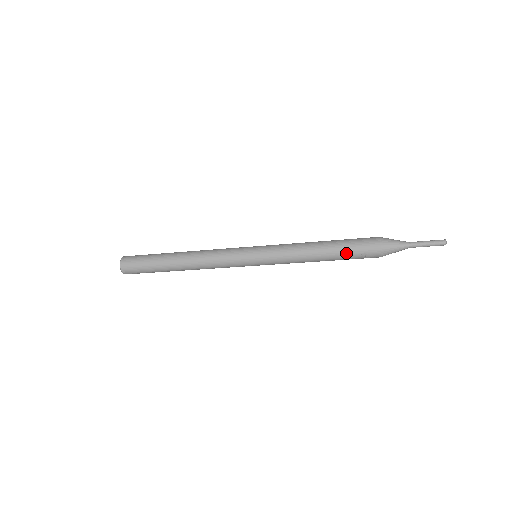
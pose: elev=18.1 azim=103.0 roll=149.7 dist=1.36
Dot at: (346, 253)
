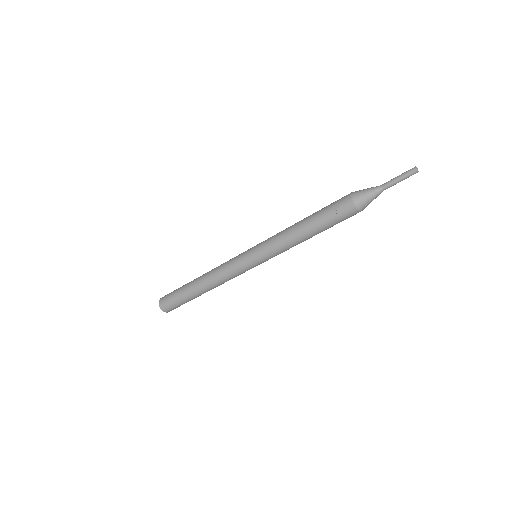
Dot at: (322, 215)
